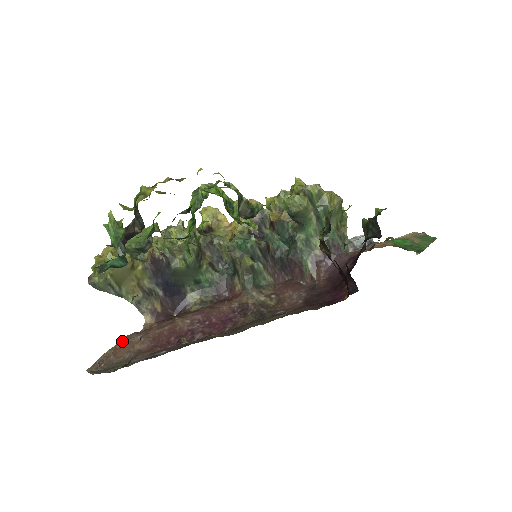
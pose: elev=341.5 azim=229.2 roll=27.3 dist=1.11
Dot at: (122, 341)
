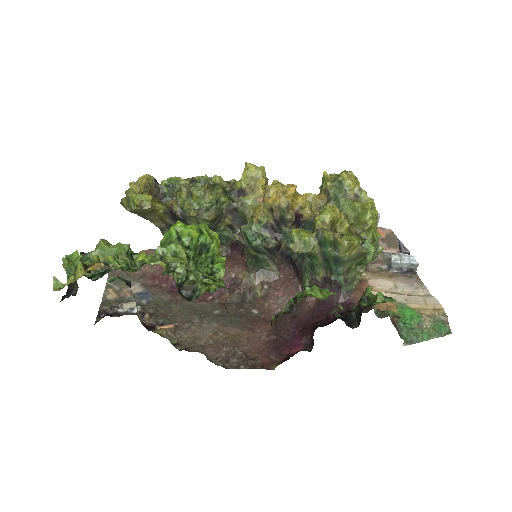
Dot at: occluded
